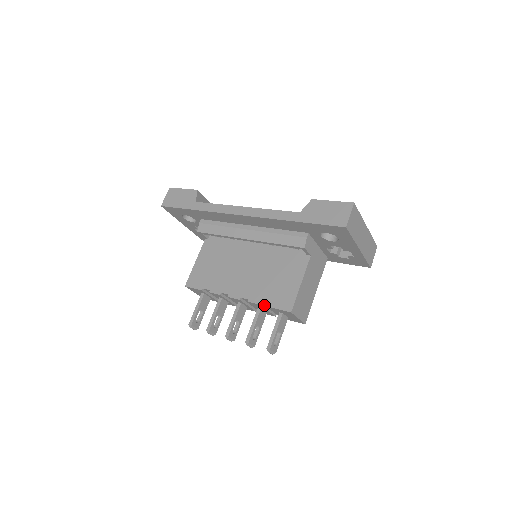
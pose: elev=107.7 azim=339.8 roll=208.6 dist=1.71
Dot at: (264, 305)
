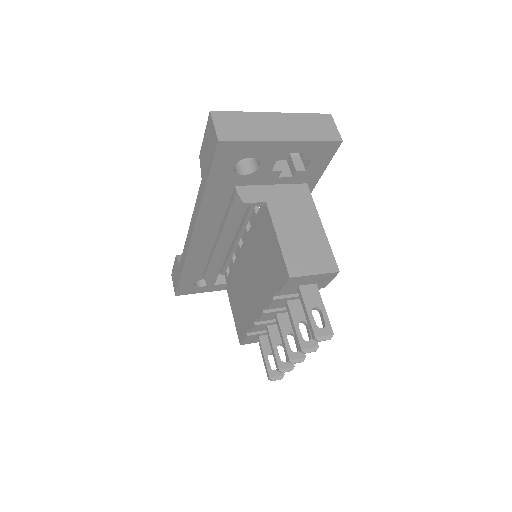
Dot at: (282, 296)
